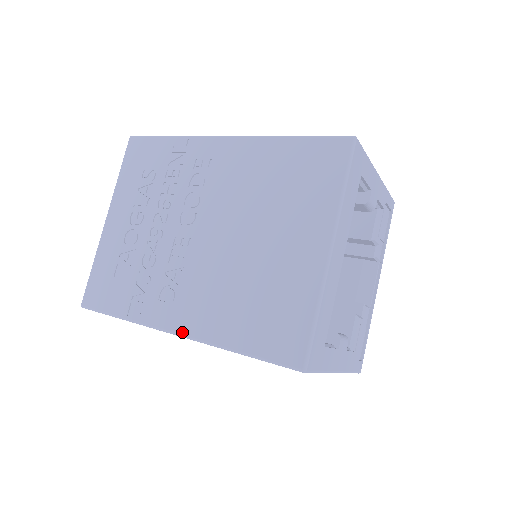
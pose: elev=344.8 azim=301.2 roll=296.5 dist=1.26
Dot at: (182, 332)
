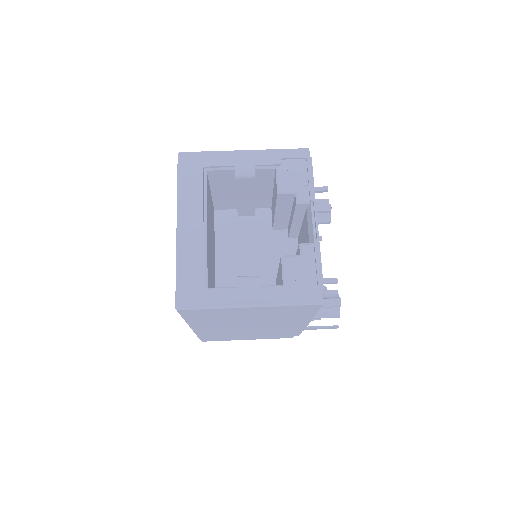
Dot at: occluded
